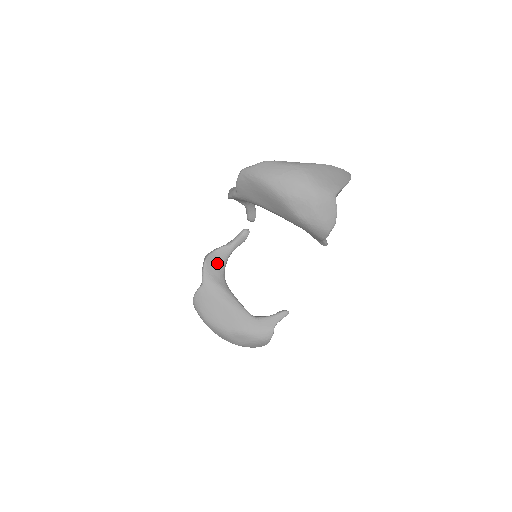
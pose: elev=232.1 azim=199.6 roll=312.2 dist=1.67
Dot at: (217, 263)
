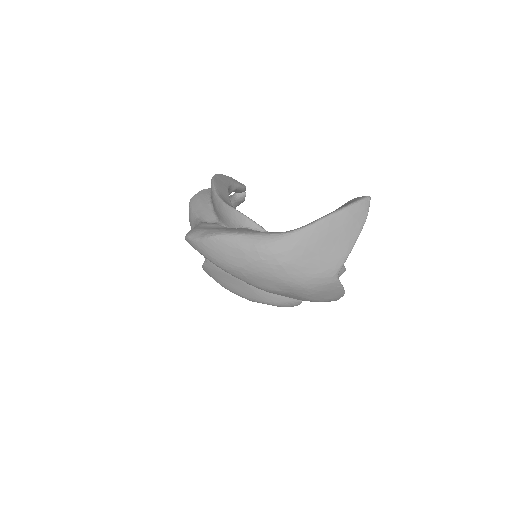
Dot at: occluded
